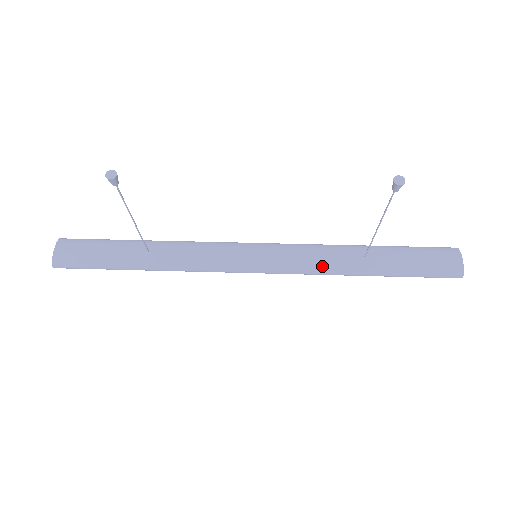
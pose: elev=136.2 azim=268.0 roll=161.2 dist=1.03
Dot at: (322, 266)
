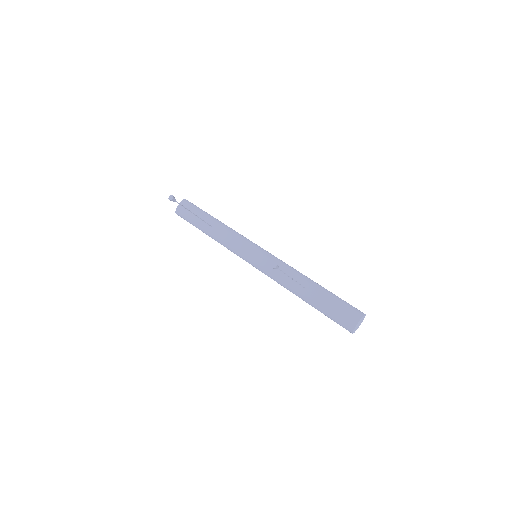
Dot at: (281, 281)
